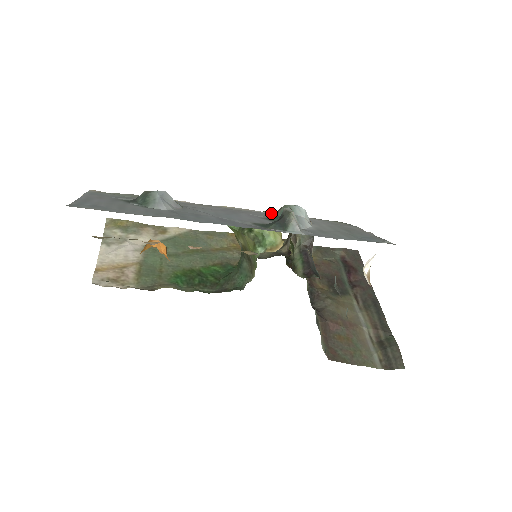
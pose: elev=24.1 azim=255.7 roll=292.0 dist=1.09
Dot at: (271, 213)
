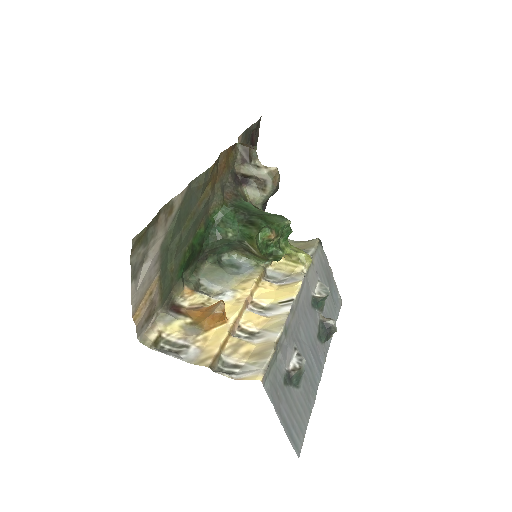
Dot at: (306, 274)
